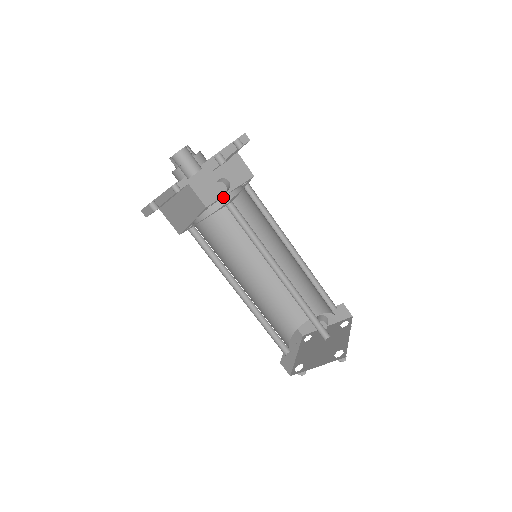
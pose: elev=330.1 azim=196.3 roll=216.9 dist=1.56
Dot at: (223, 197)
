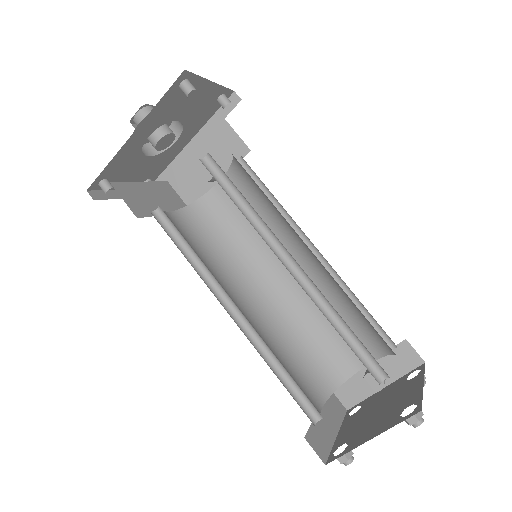
Dot at: (211, 188)
